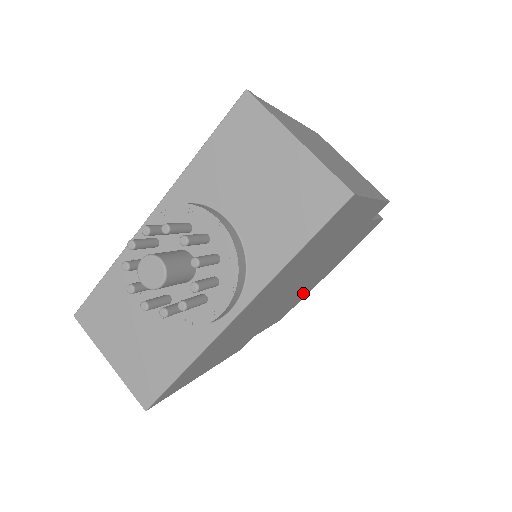
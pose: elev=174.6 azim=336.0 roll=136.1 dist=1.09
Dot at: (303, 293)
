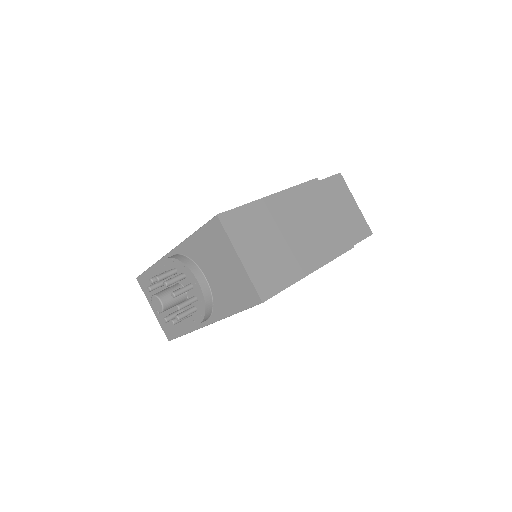
Dot at: occluded
